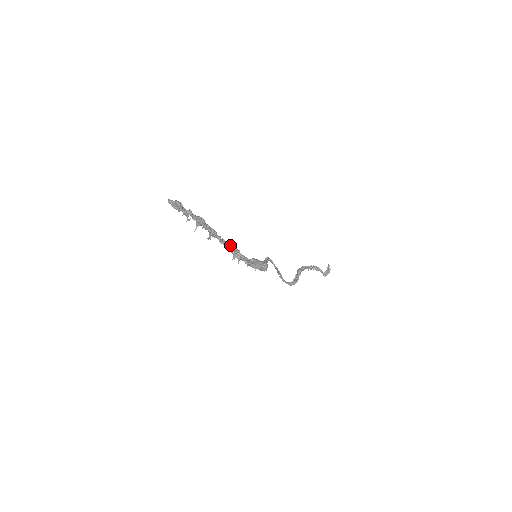
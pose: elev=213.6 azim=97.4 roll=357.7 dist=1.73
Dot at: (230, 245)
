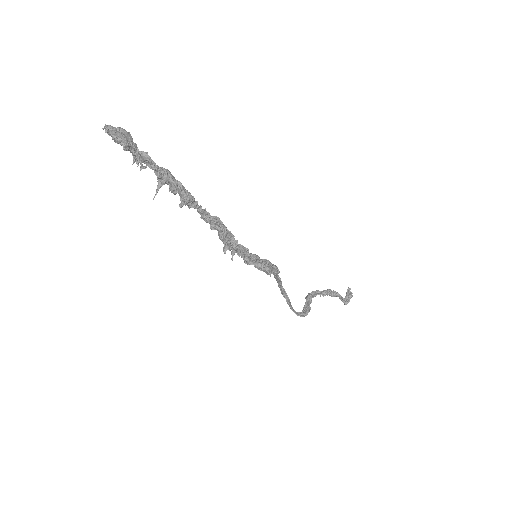
Dot at: (218, 223)
